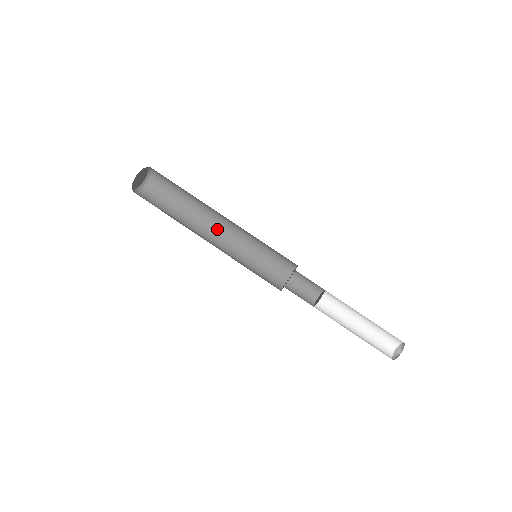
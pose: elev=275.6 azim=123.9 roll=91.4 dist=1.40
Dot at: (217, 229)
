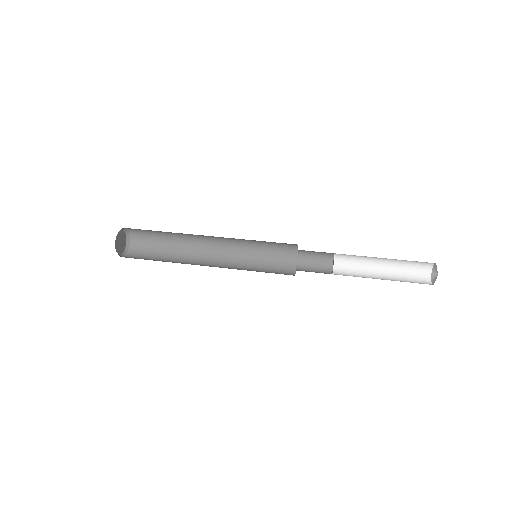
Dot at: (206, 265)
